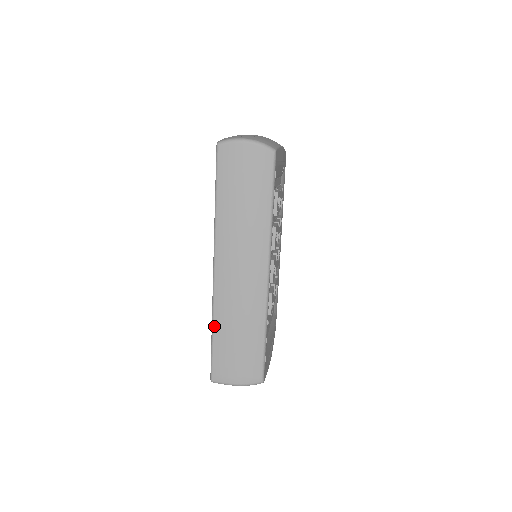
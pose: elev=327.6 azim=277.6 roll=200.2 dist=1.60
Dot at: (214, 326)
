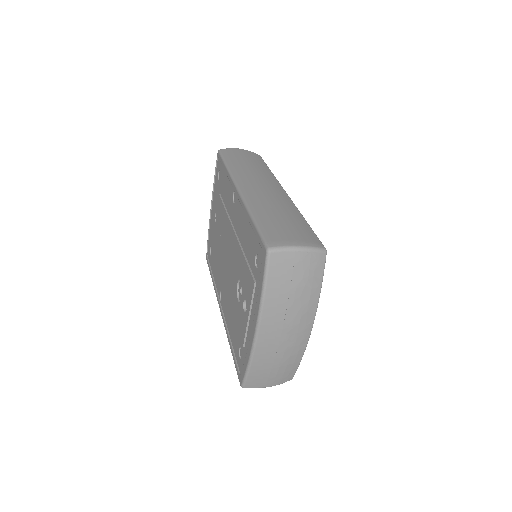
Dot at: (253, 213)
